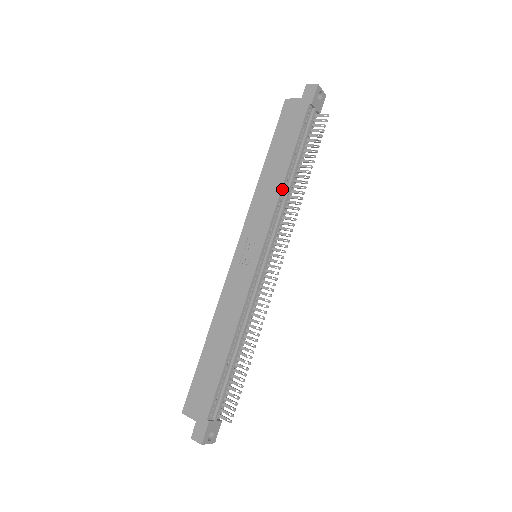
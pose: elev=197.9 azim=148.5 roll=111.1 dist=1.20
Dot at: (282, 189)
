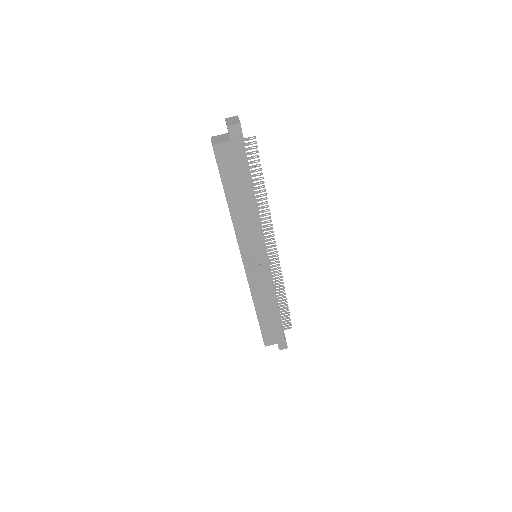
Dot at: occluded
